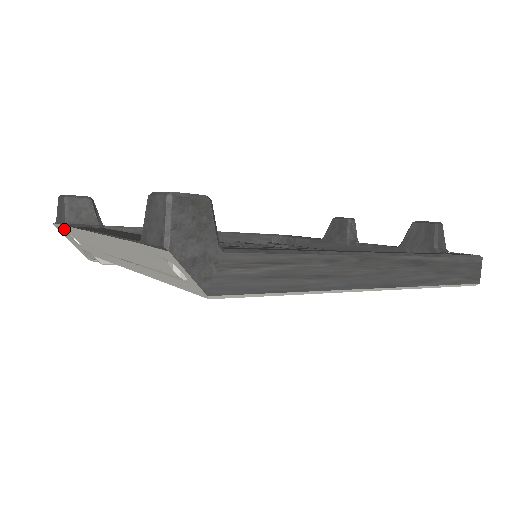
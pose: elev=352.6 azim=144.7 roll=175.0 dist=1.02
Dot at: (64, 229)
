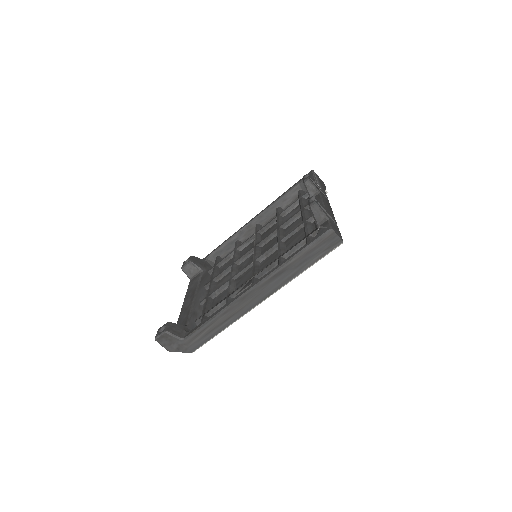
Dot at: occluded
